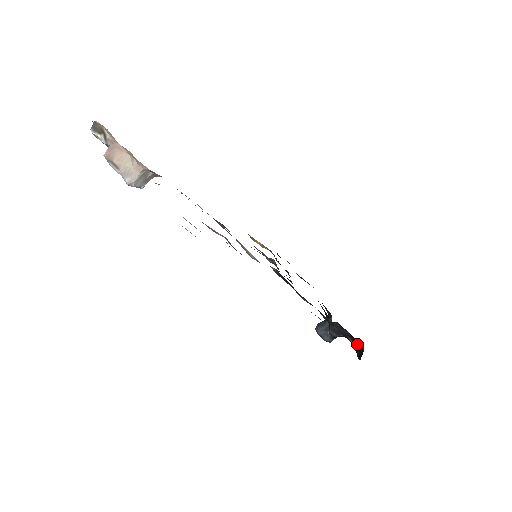
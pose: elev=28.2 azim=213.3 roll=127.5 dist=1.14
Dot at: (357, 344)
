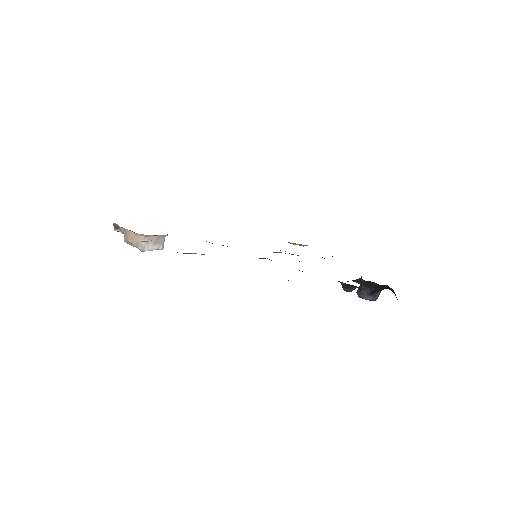
Dot at: occluded
